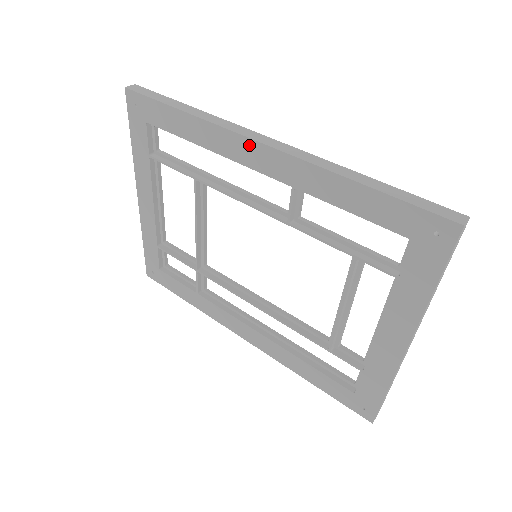
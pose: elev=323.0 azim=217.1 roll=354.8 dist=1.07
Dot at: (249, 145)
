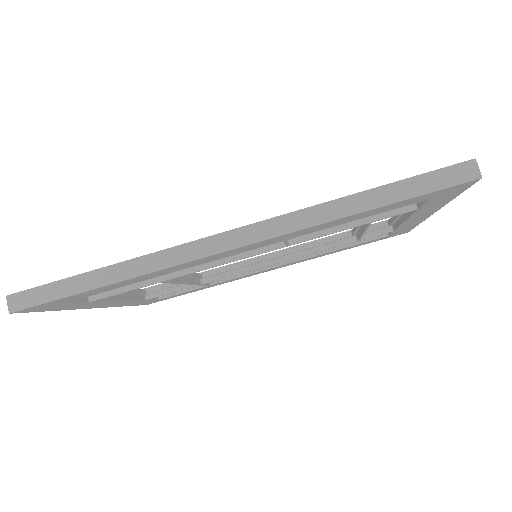
Dot at: (214, 256)
